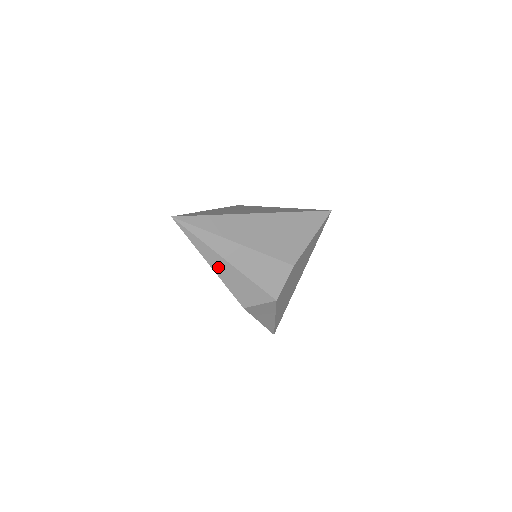
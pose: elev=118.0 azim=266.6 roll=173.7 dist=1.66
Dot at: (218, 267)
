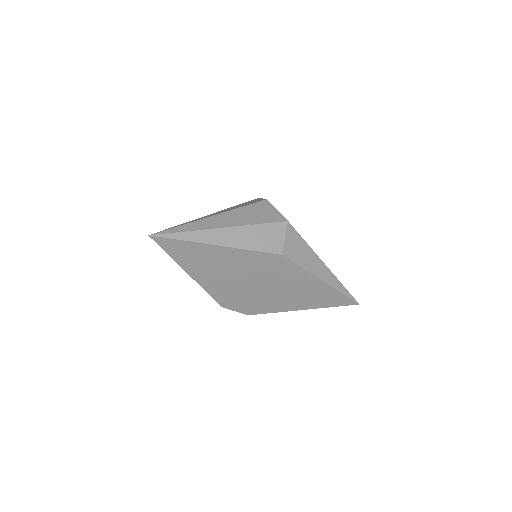
Dot at: (222, 240)
